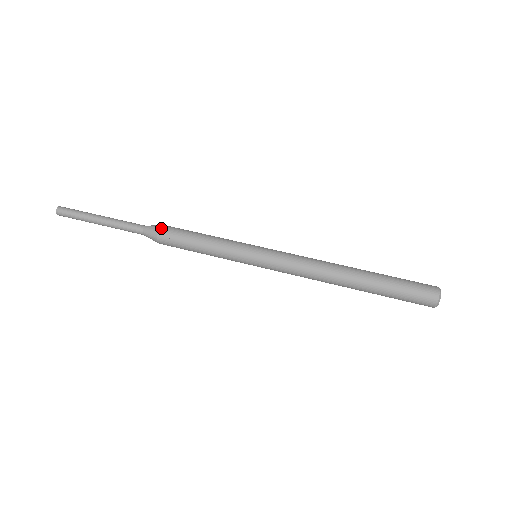
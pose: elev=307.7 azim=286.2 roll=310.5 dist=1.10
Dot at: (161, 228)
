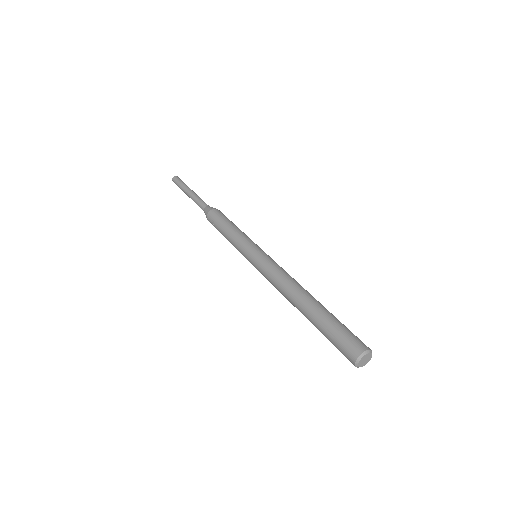
Dot at: (210, 212)
